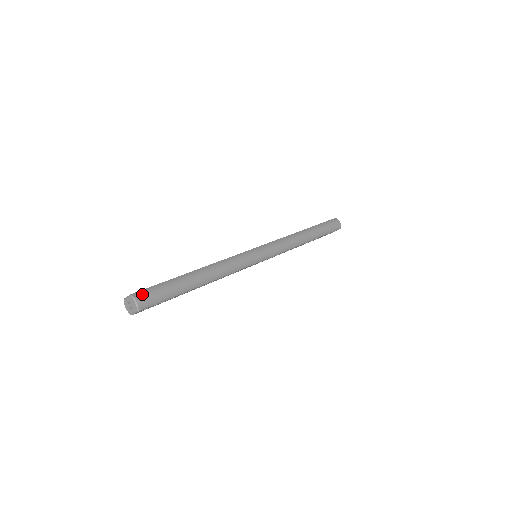
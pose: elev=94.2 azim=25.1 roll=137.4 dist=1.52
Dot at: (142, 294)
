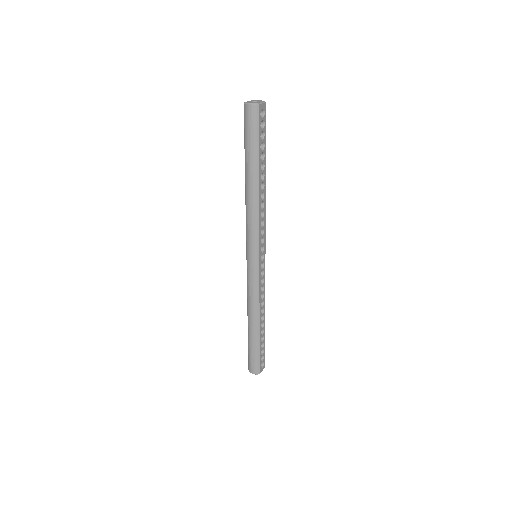
Dot at: occluded
